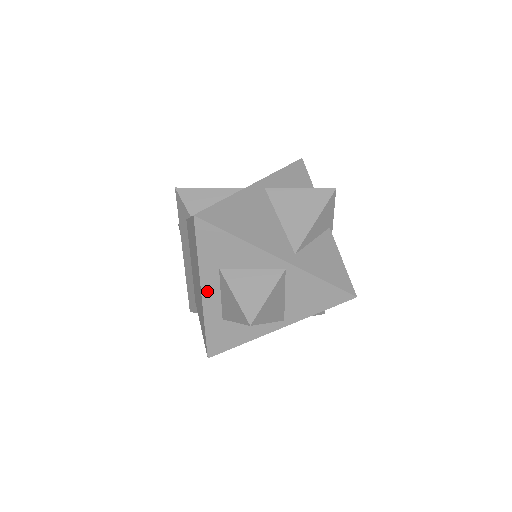
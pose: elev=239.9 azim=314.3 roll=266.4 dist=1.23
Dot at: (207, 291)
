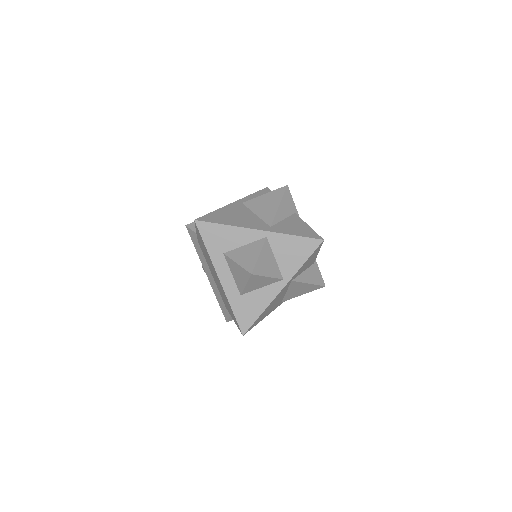
Dot at: (222, 275)
